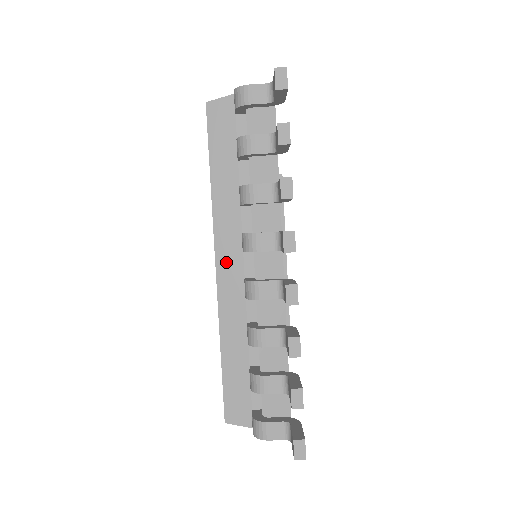
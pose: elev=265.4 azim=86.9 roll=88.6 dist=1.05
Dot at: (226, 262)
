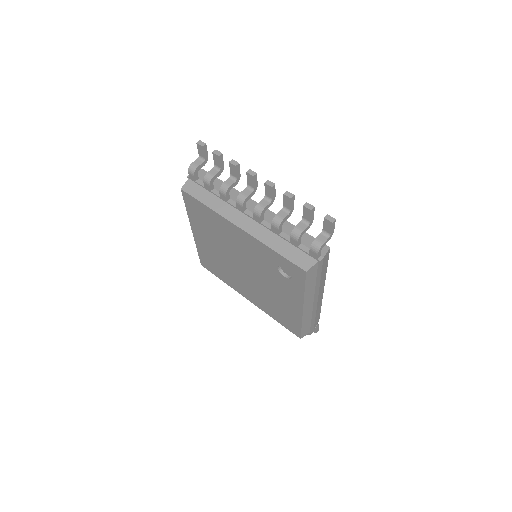
Dot at: (241, 222)
